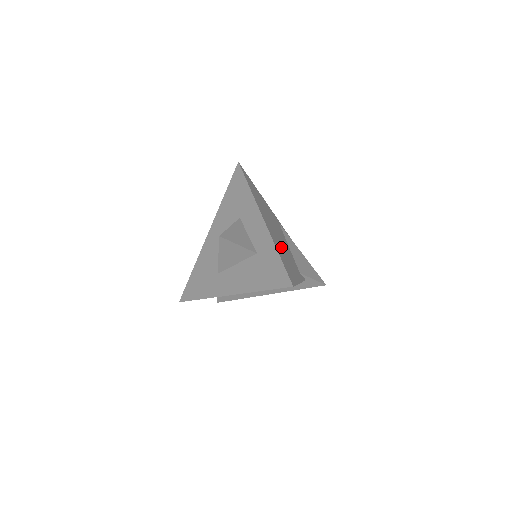
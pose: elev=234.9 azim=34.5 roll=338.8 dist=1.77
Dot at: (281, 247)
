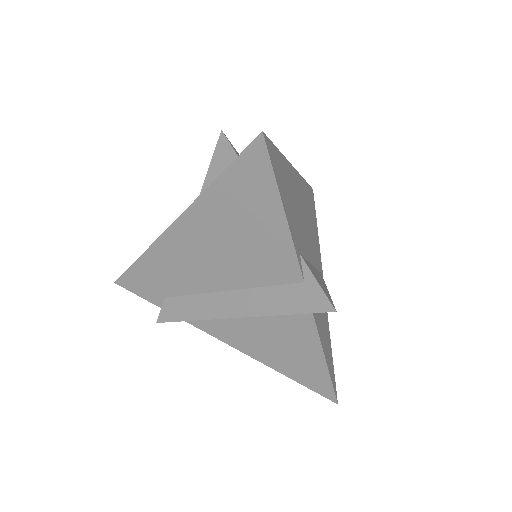
Dot at: (294, 198)
